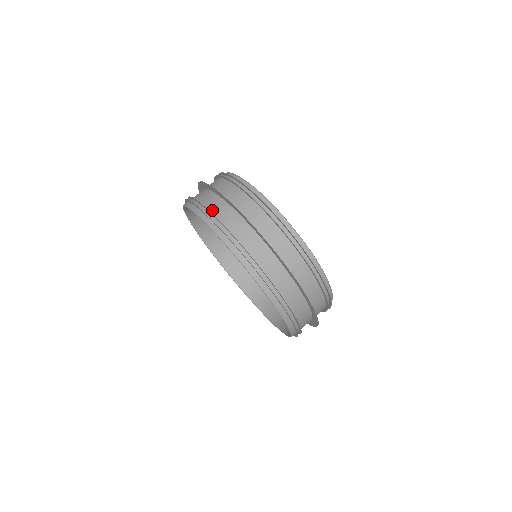
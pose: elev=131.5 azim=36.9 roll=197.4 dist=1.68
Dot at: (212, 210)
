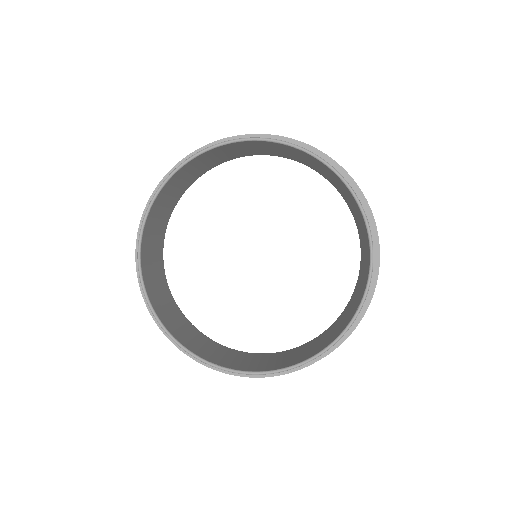
Dot at: occluded
